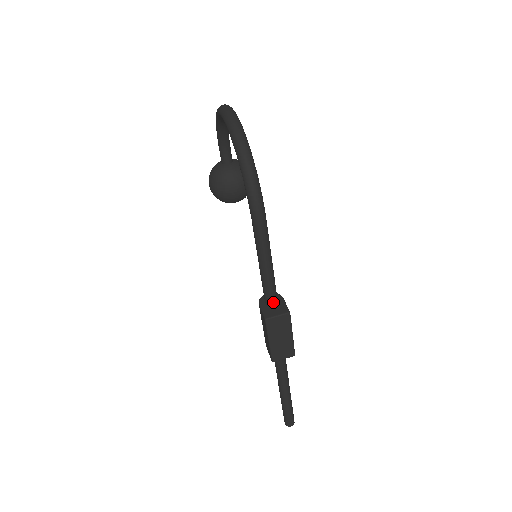
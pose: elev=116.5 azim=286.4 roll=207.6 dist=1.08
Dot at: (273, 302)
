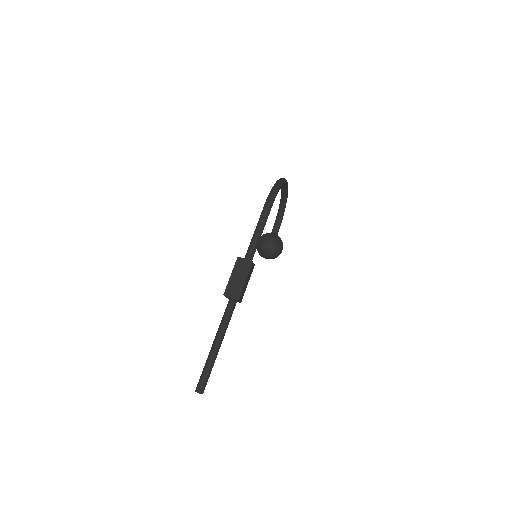
Dot at: (248, 259)
